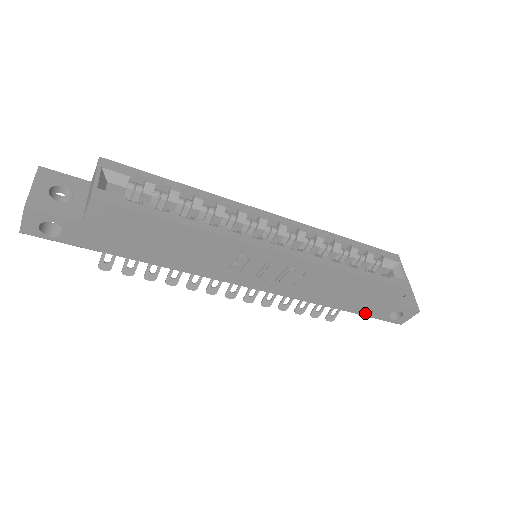
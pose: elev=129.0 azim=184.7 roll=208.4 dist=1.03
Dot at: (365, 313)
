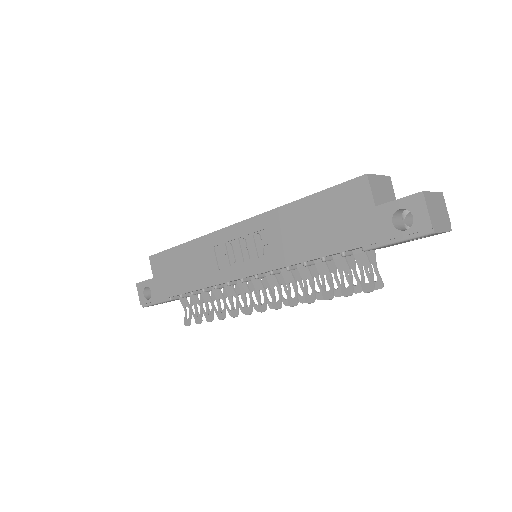
Dot at: (365, 241)
